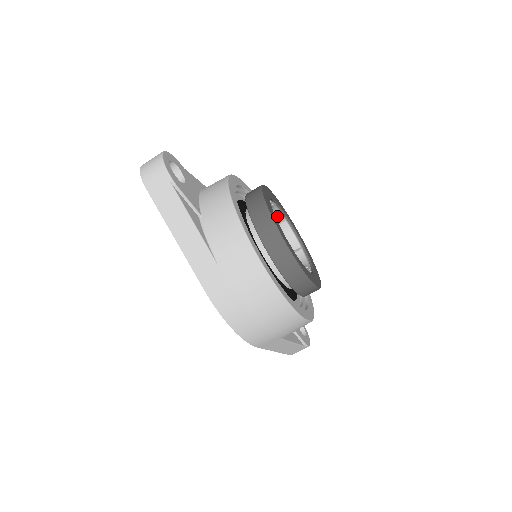
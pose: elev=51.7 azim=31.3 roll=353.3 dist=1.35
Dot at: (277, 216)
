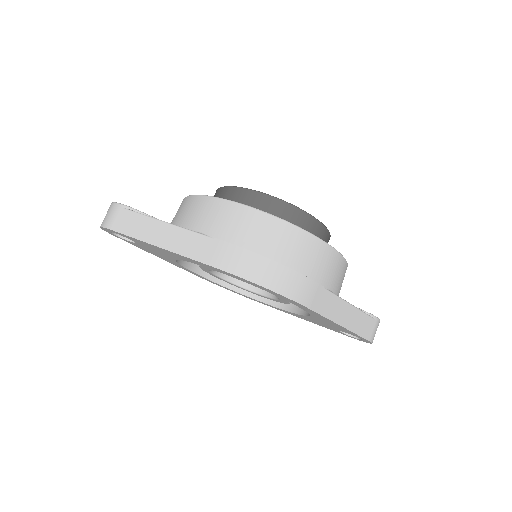
Dot at: occluded
